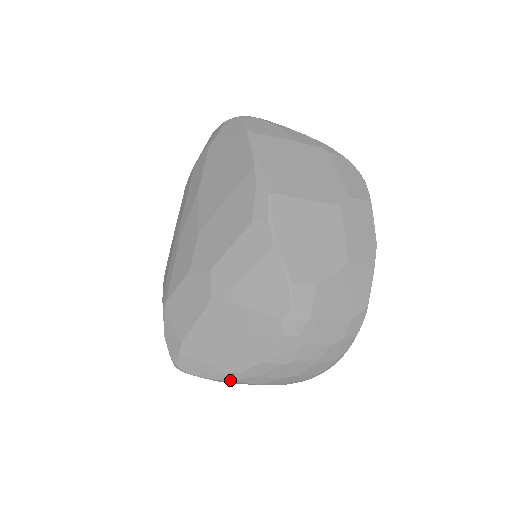
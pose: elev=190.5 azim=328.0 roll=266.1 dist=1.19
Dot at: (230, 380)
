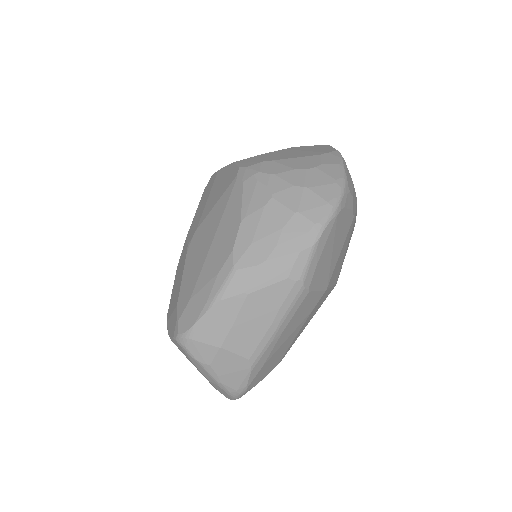
Dot at: (229, 277)
